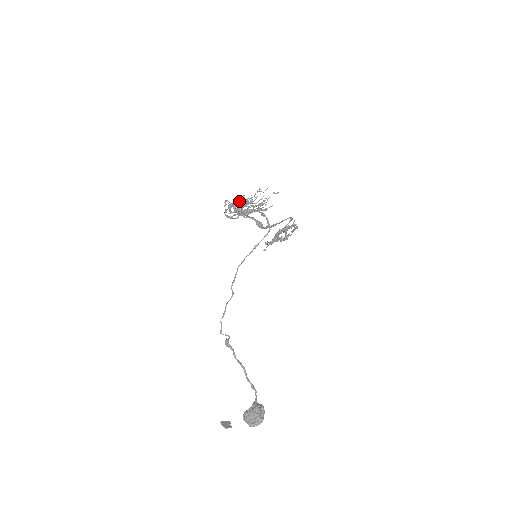
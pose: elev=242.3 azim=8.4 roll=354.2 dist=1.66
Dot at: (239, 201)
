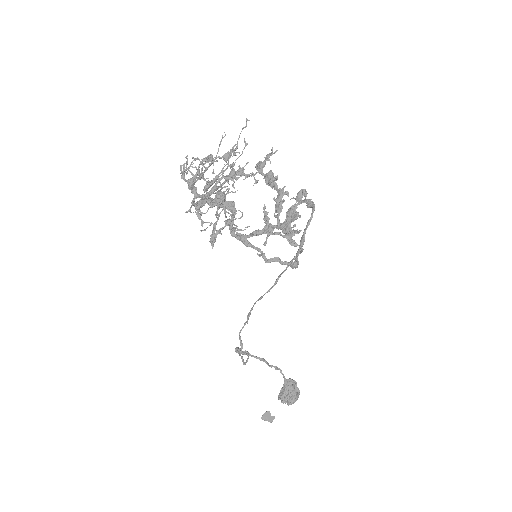
Dot at: (199, 178)
